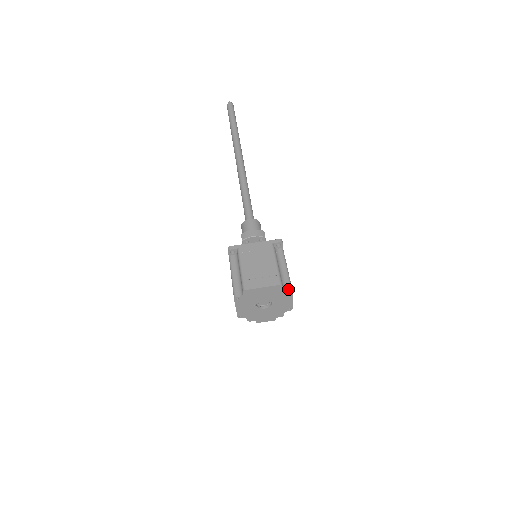
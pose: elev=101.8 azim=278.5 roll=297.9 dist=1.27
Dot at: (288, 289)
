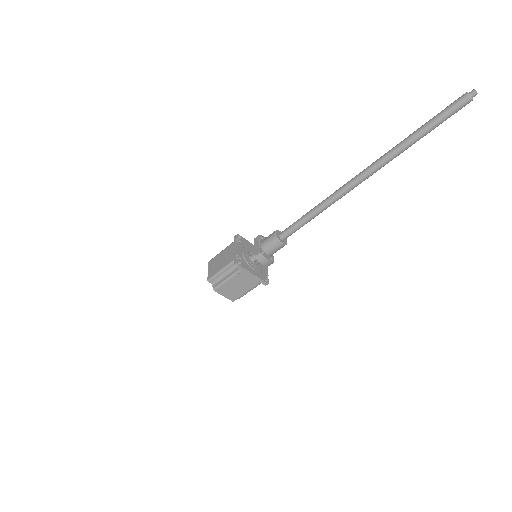
Dot at: occluded
